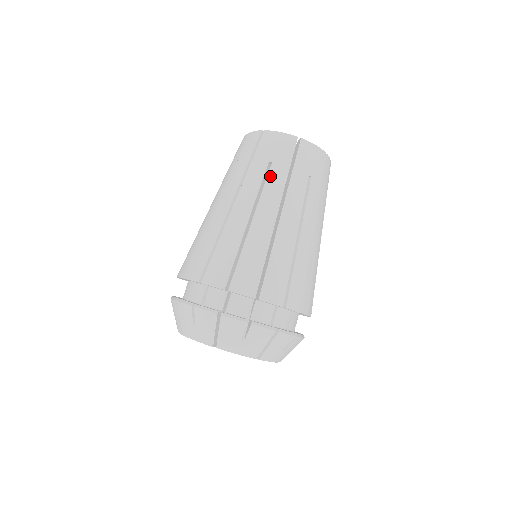
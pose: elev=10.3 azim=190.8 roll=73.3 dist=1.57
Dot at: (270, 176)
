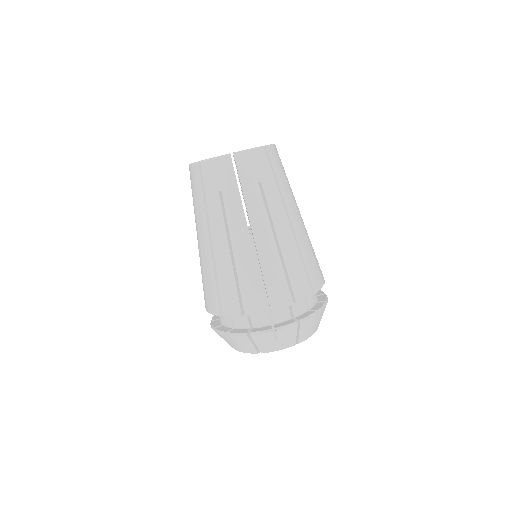
Dot at: (197, 209)
